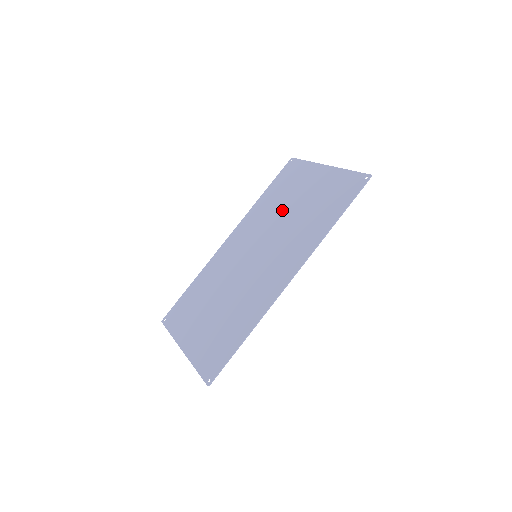
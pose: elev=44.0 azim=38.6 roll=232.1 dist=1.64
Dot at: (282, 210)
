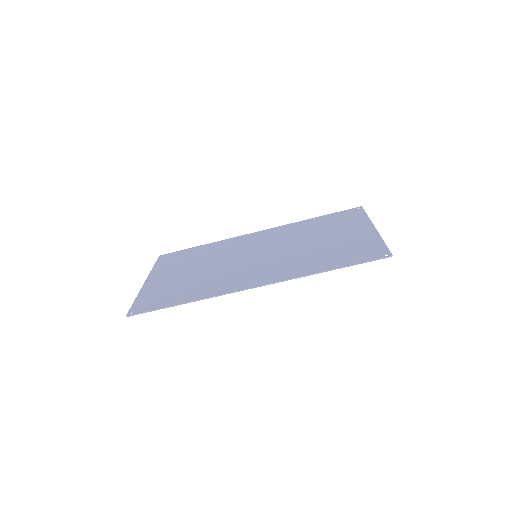
Dot at: (309, 237)
